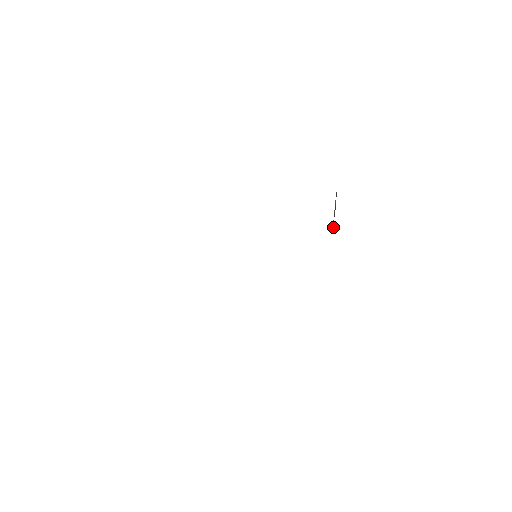
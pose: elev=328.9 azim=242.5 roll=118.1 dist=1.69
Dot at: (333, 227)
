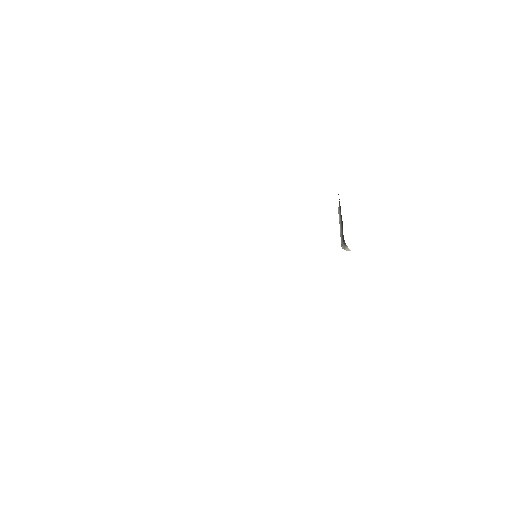
Dot at: (342, 247)
